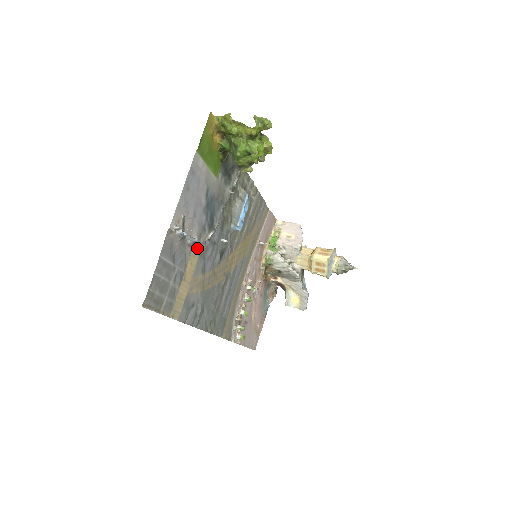
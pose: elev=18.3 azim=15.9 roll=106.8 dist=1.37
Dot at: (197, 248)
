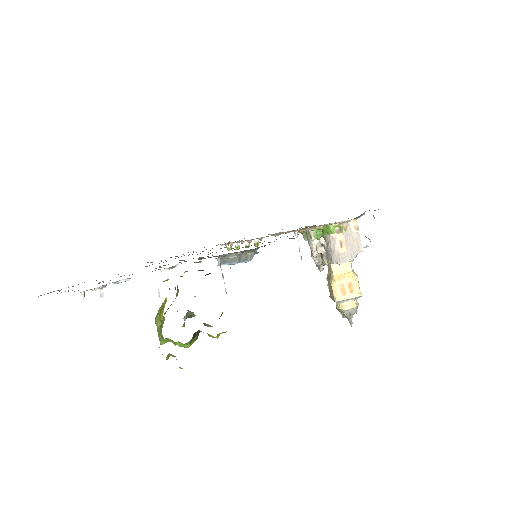
Dot at: occluded
